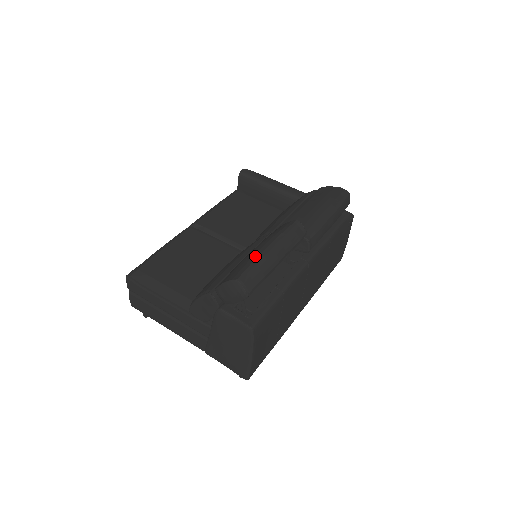
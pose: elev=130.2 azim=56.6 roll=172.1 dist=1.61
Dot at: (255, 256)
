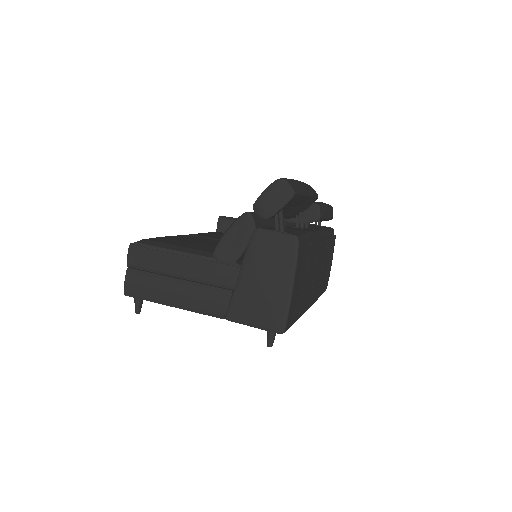
Dot at: occluded
